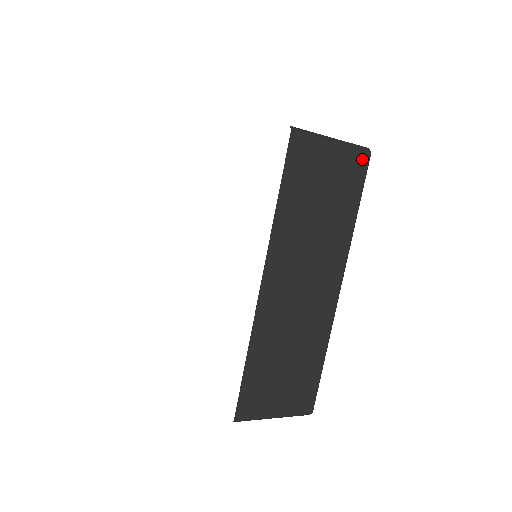
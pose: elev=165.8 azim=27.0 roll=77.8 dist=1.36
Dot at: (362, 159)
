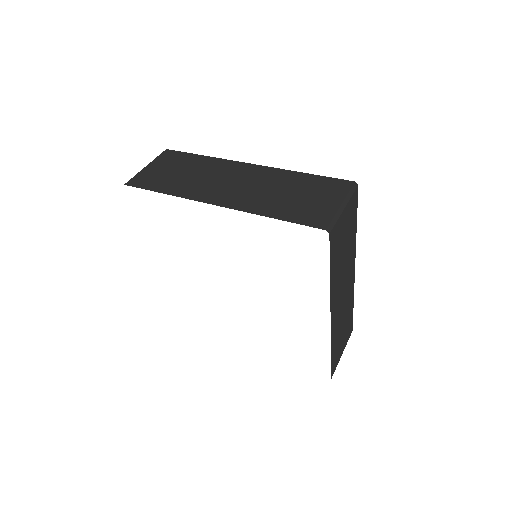
Dot at: (355, 195)
